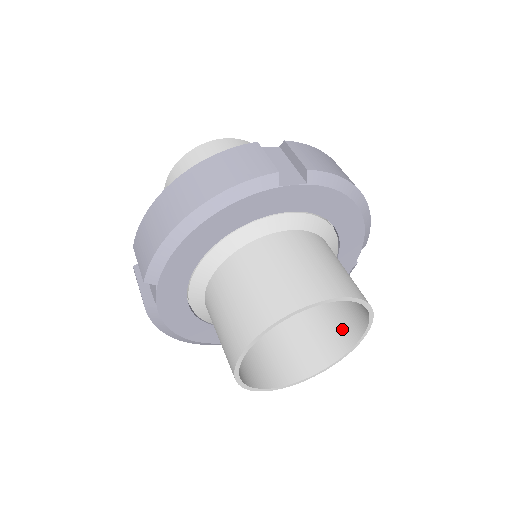
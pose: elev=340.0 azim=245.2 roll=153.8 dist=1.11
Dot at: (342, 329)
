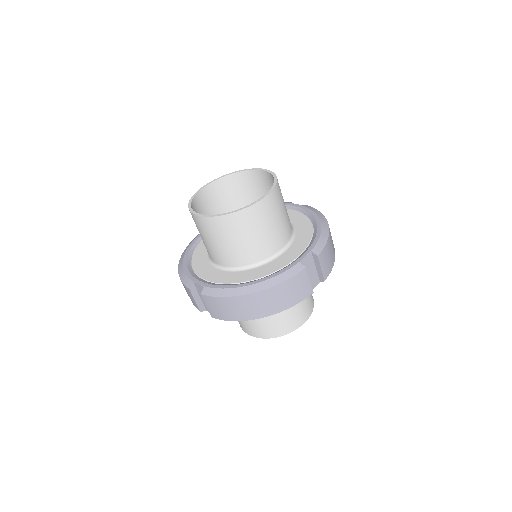
Dot at: occluded
